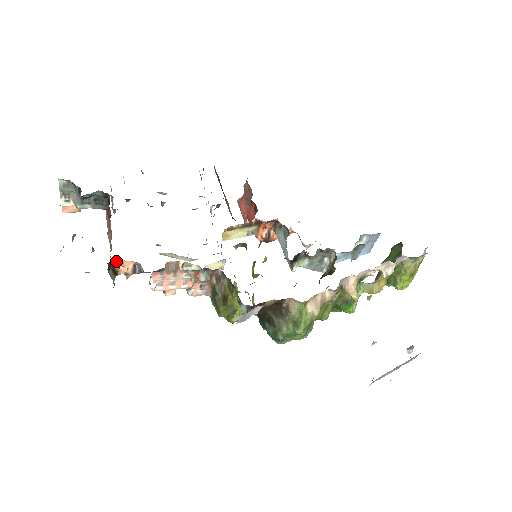
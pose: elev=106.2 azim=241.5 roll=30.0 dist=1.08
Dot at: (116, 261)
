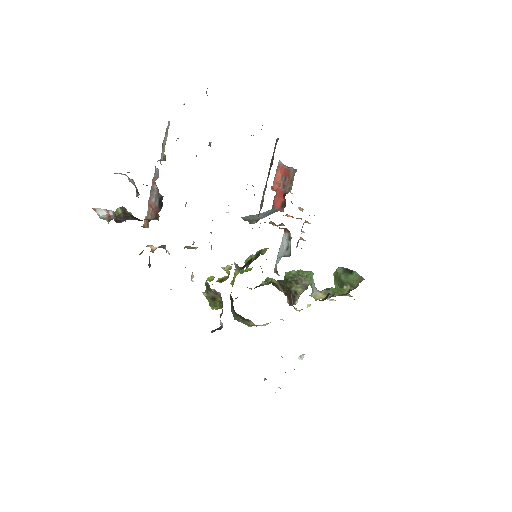
Dot at: occluded
